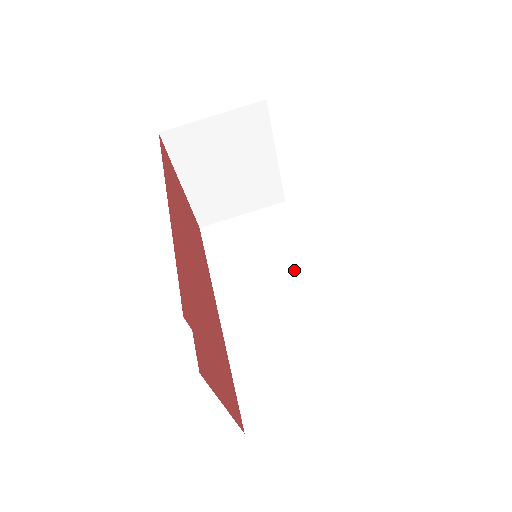
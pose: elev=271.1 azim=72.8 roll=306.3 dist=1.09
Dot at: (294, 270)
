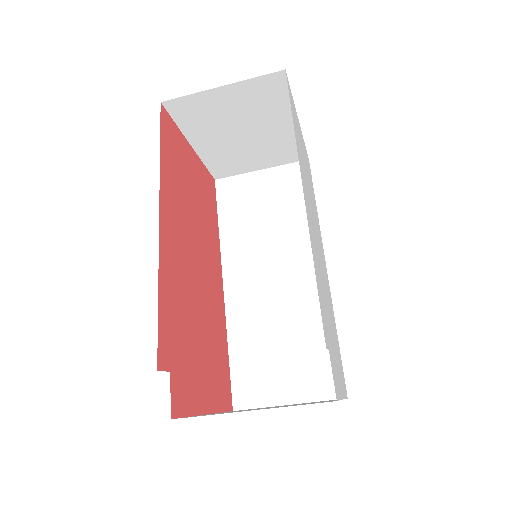
Dot at: (304, 249)
